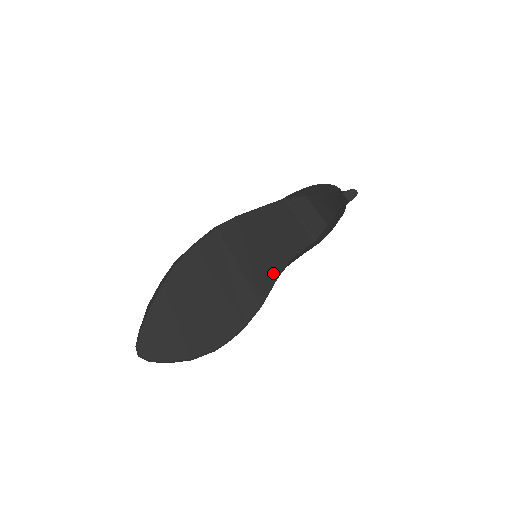
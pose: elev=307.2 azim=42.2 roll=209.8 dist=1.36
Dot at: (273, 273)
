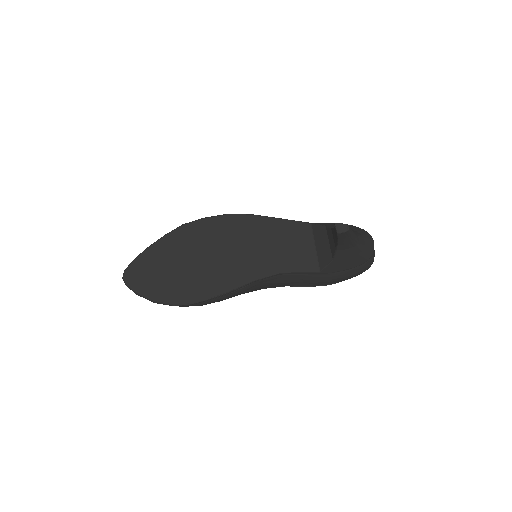
Dot at: (256, 273)
